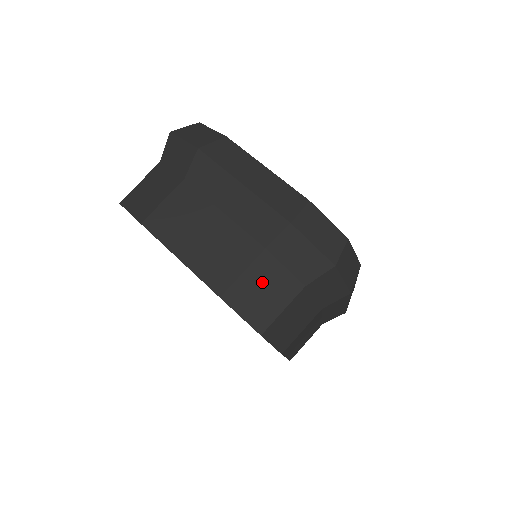
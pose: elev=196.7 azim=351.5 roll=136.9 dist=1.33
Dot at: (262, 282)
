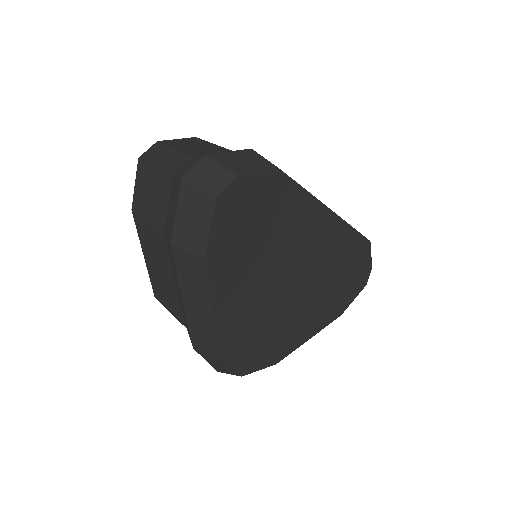
Dot at: occluded
